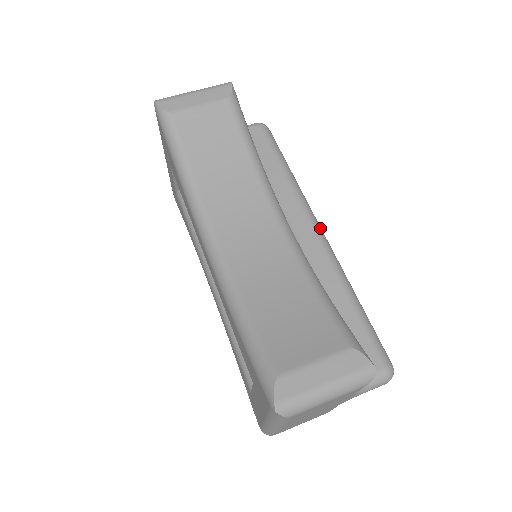
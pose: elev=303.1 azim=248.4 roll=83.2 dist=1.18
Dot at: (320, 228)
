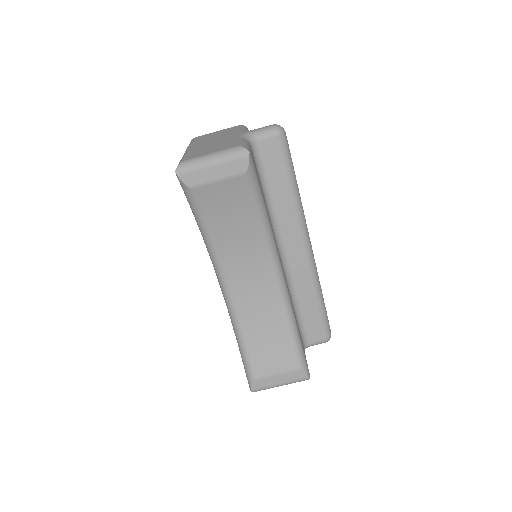
Dot at: (309, 244)
